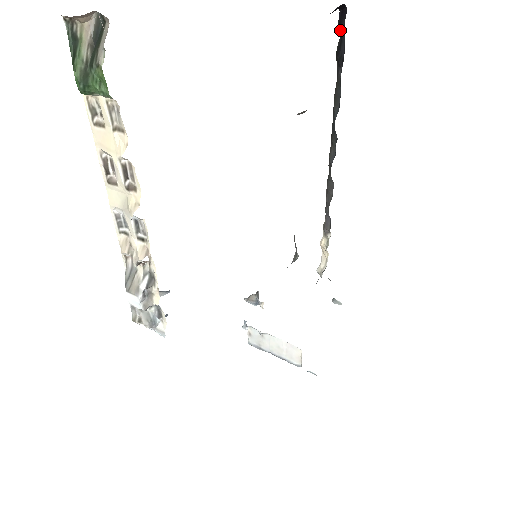
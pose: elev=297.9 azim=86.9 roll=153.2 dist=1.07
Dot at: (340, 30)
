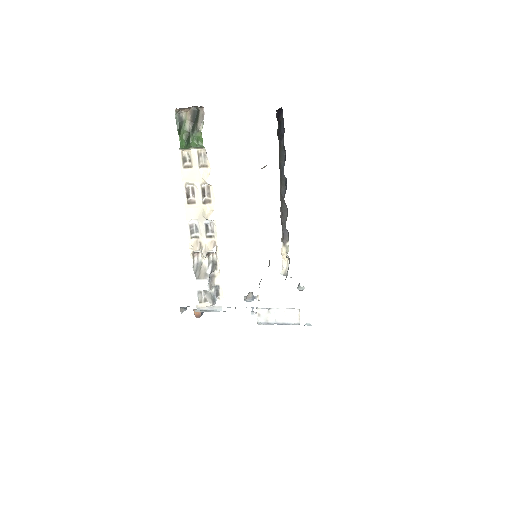
Dot at: (279, 121)
